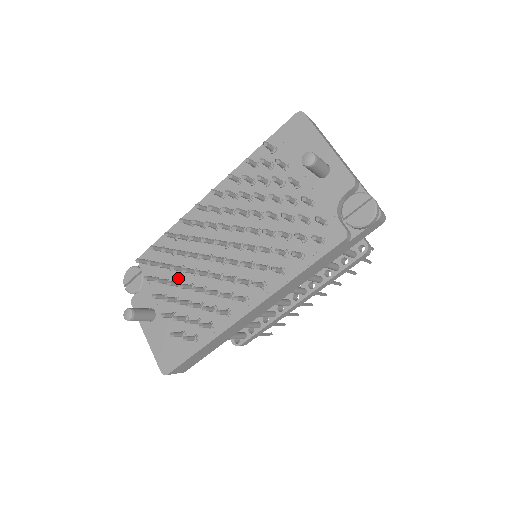
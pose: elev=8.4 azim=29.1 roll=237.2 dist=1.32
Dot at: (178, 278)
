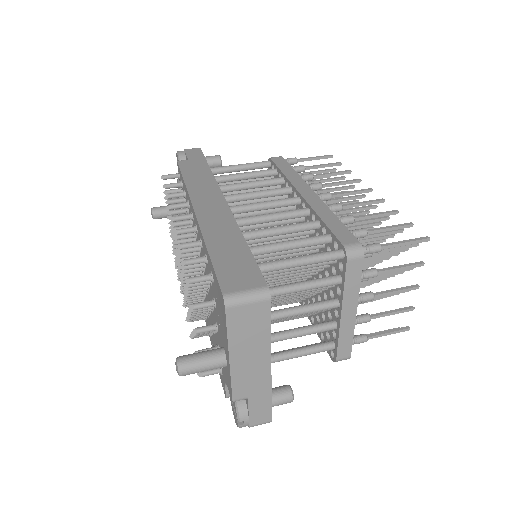
Dot at: occluded
